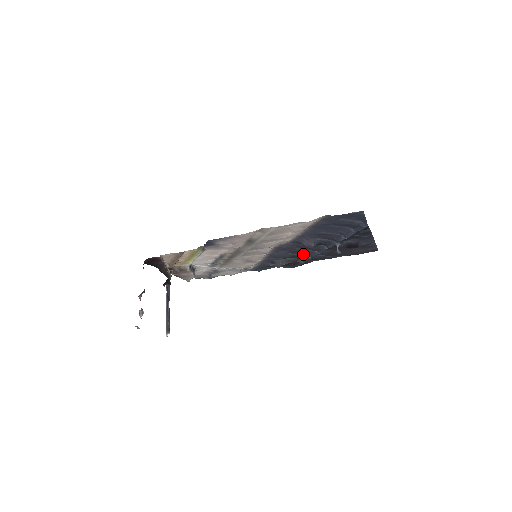
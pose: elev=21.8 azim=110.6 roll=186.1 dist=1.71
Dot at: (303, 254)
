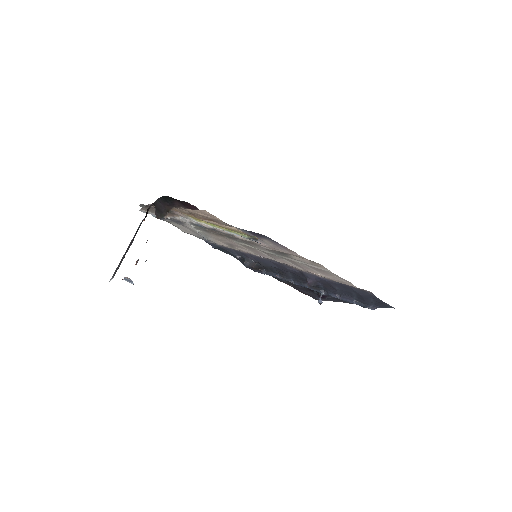
Dot at: (278, 272)
